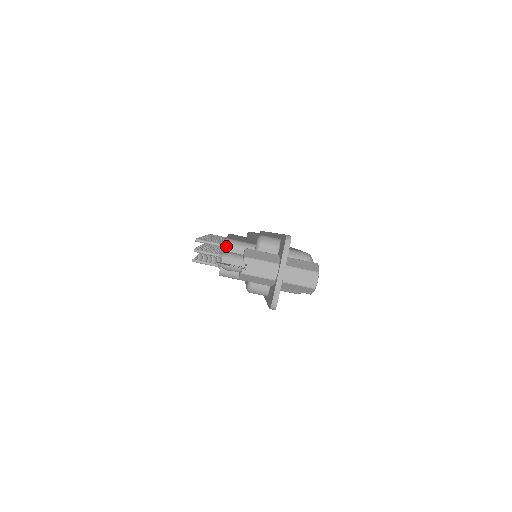
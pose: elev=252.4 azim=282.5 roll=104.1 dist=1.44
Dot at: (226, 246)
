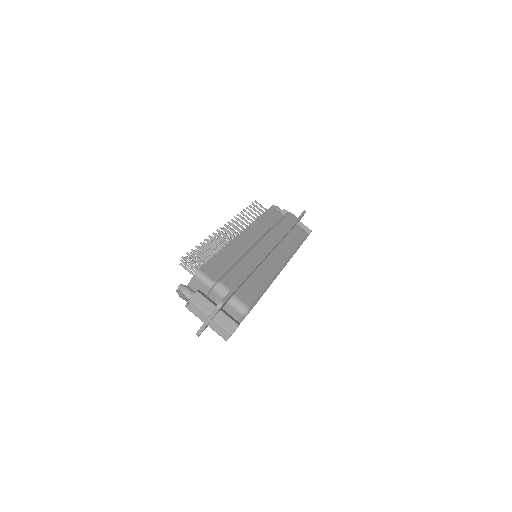
Dot at: (195, 275)
